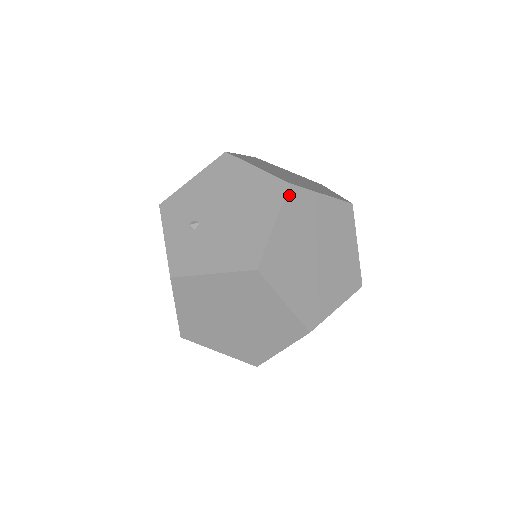
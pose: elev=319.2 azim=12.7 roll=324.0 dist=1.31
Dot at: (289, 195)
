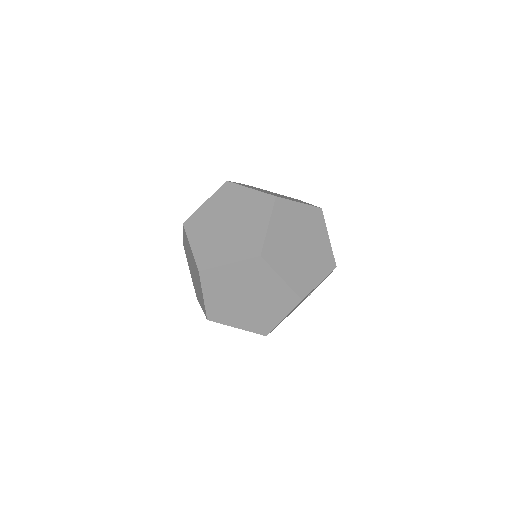
Dot at: (223, 187)
